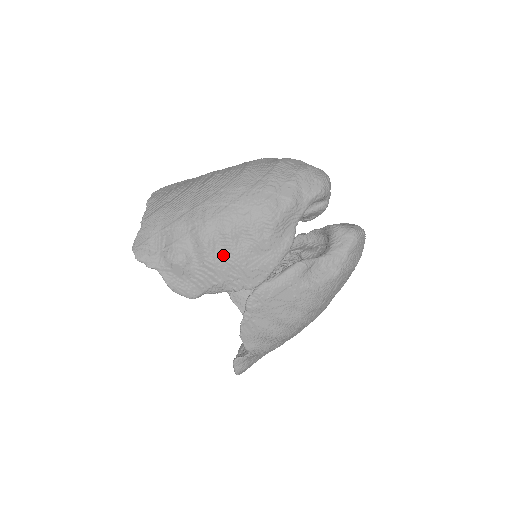
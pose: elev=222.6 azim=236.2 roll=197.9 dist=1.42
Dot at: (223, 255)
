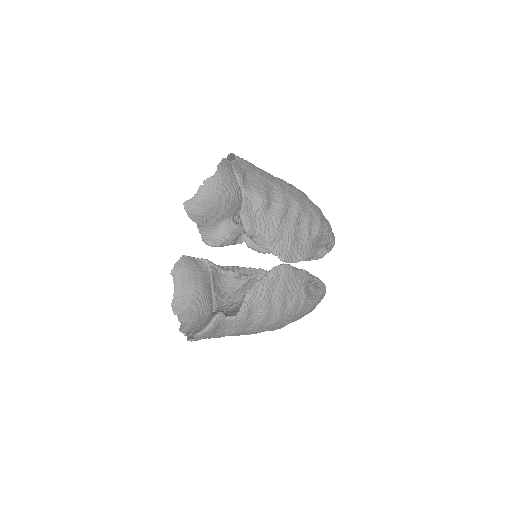
Dot at: (287, 222)
